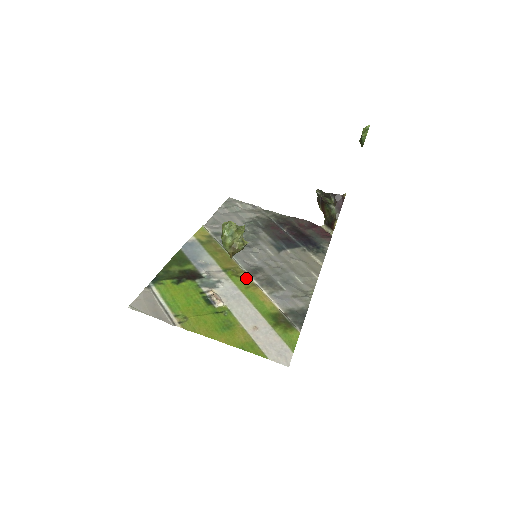
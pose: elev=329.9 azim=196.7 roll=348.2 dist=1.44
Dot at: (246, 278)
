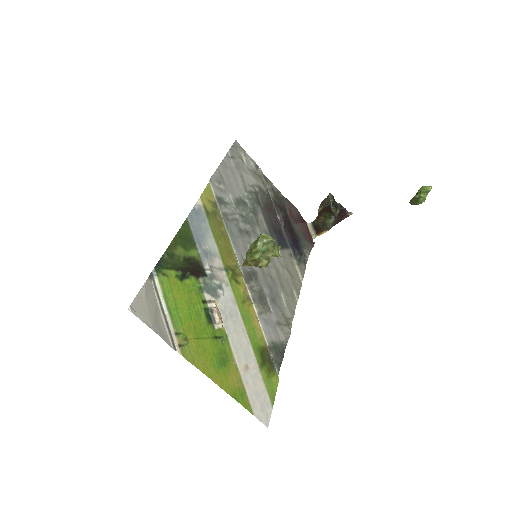
Dot at: (244, 287)
